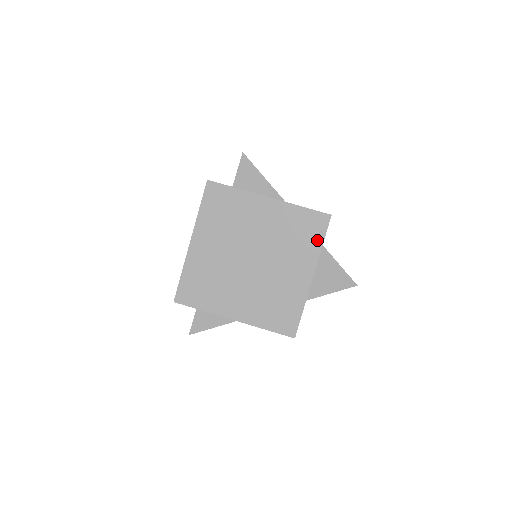
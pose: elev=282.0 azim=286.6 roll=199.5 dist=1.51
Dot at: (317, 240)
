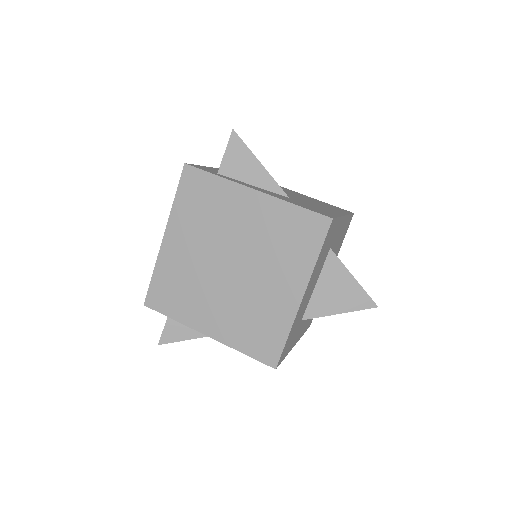
Dot at: (311, 250)
